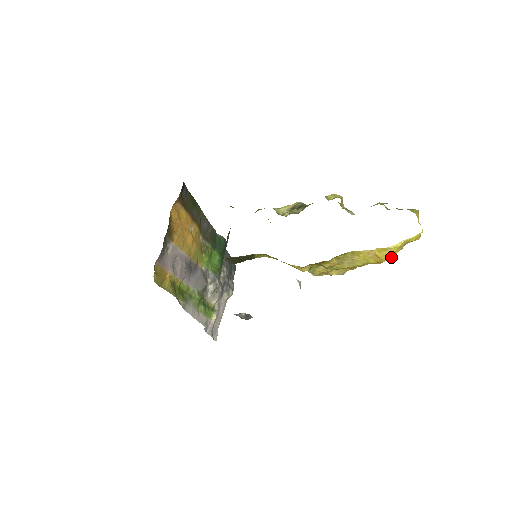
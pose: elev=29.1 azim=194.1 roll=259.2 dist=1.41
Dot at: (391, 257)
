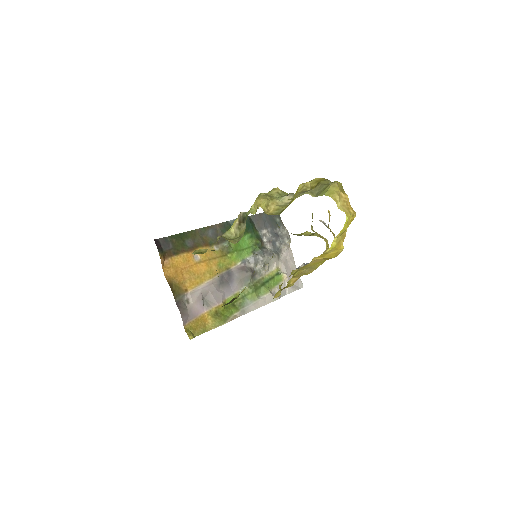
Dot at: (339, 251)
